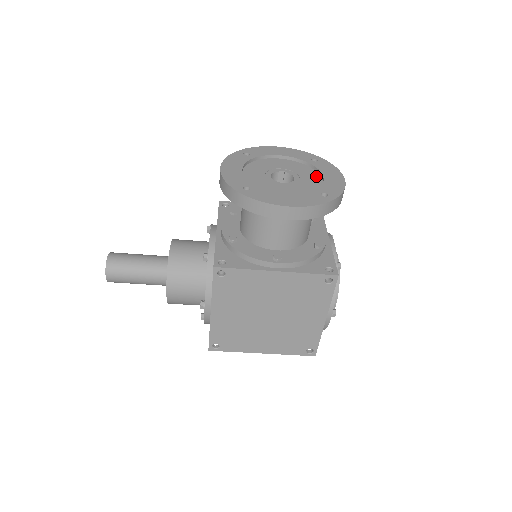
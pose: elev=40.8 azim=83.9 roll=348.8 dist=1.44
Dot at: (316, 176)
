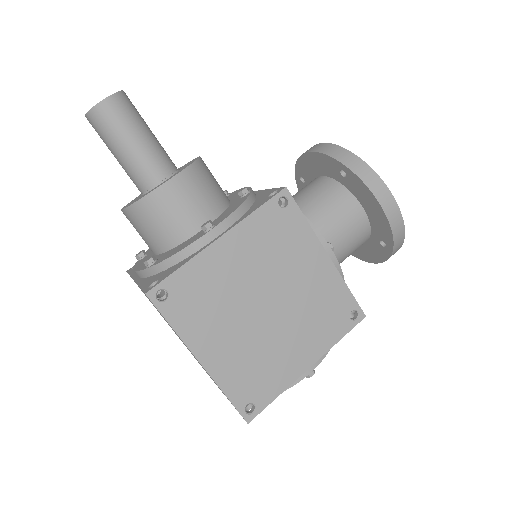
Dot at: occluded
